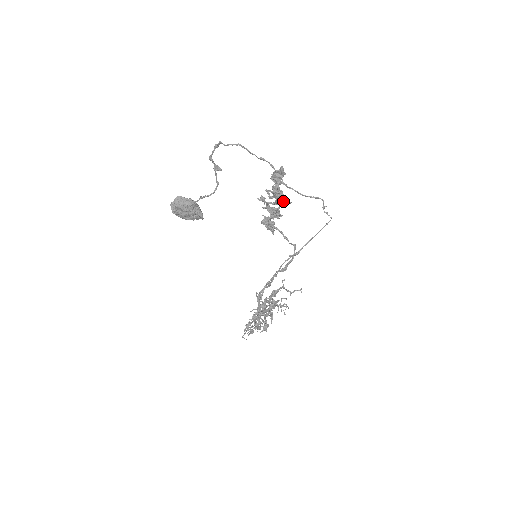
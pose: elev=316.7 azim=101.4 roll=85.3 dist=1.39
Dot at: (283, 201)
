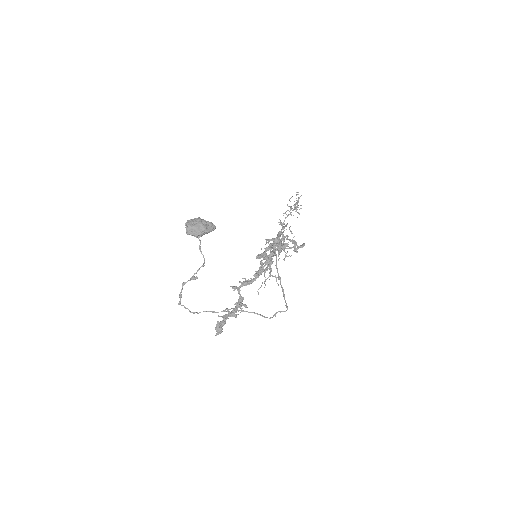
Dot at: (241, 306)
